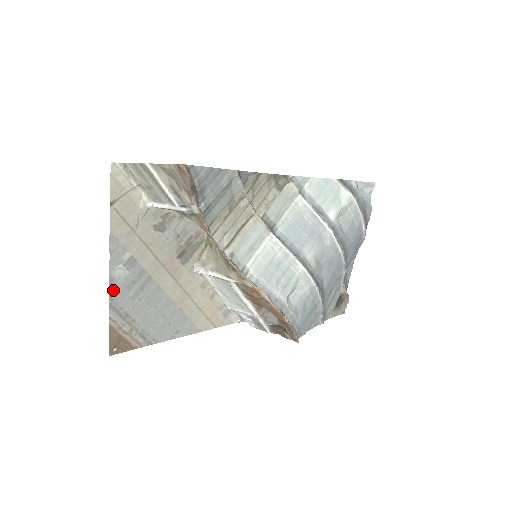
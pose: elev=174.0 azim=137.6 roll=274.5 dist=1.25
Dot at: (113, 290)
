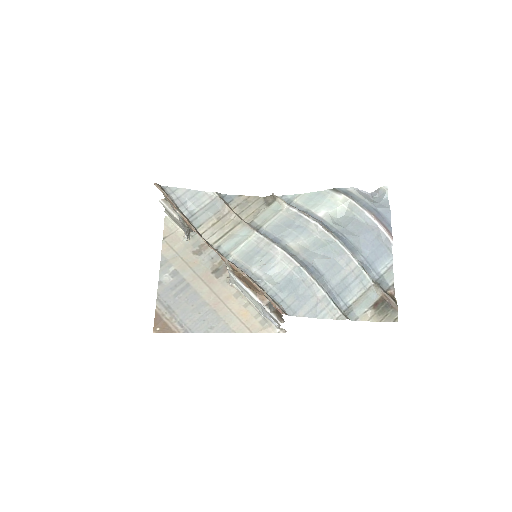
Dot at: (161, 289)
